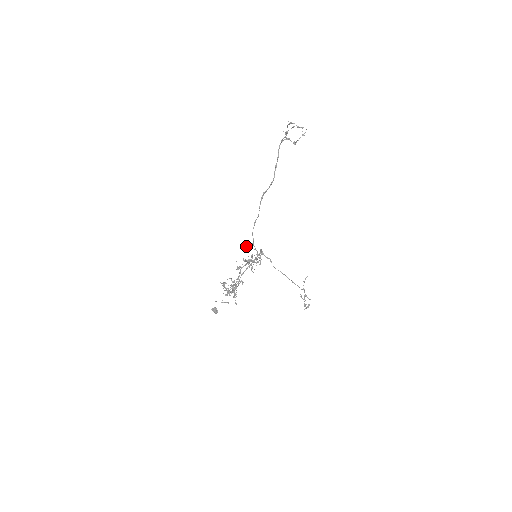
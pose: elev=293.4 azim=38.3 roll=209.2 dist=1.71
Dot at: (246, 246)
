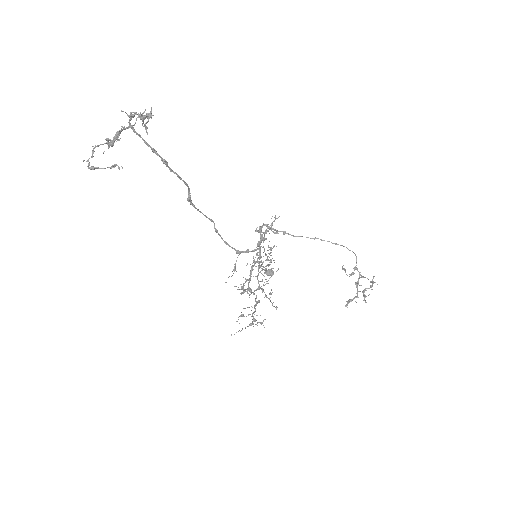
Dot at: (228, 277)
